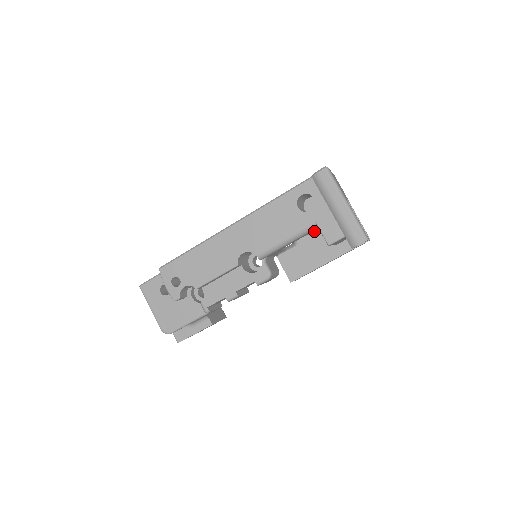
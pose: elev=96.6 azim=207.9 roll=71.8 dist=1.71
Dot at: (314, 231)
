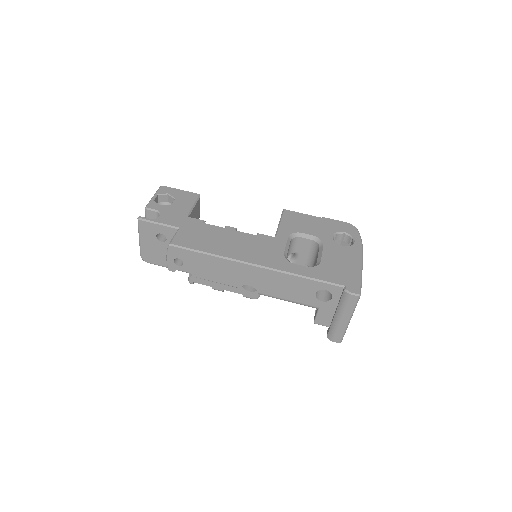
Dot at: occluded
